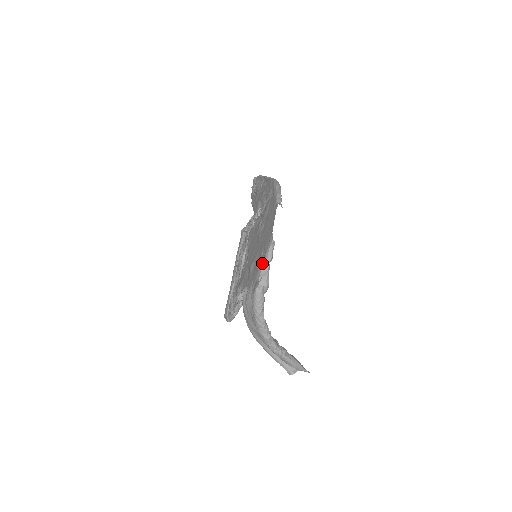
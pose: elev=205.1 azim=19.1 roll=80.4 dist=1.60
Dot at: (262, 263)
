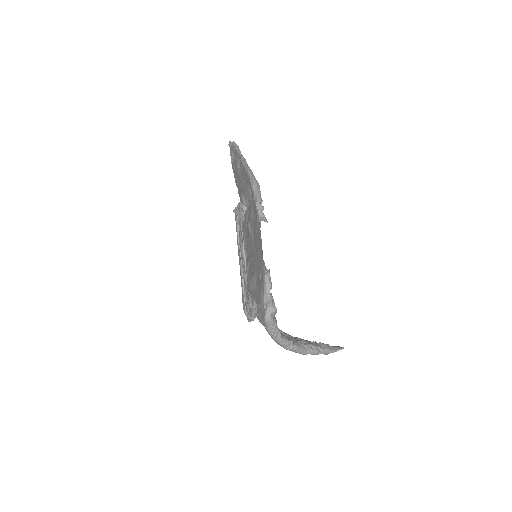
Dot at: (262, 290)
